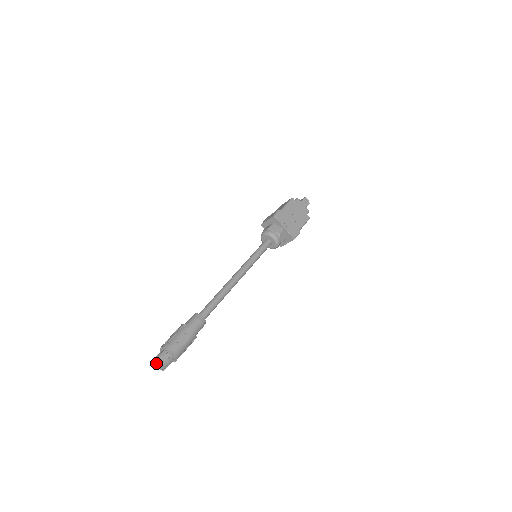
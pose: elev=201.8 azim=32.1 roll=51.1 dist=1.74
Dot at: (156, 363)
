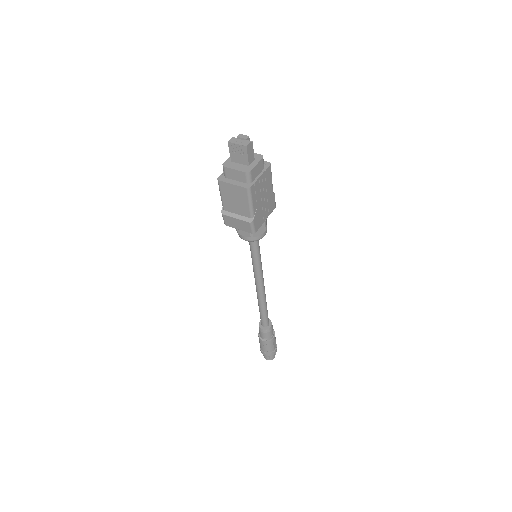
Dot at: occluded
